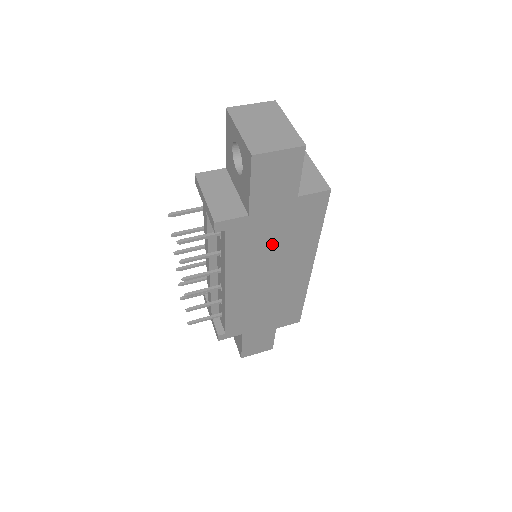
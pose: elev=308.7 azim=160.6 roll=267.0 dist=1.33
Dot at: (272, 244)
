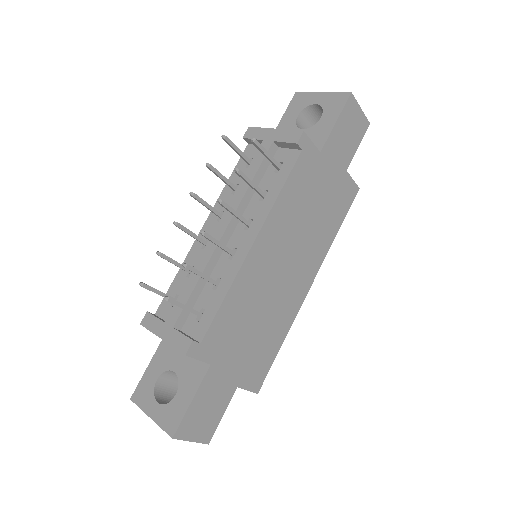
Dot at: (310, 212)
